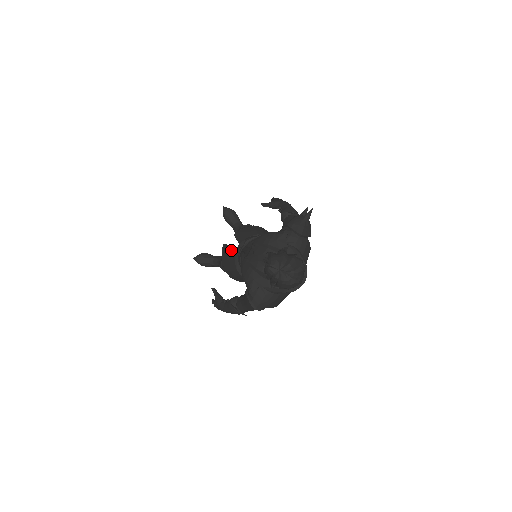
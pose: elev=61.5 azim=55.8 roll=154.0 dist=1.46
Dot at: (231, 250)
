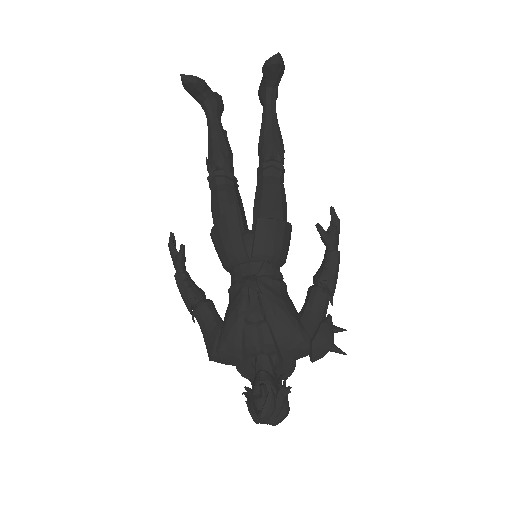
Dot at: (238, 242)
